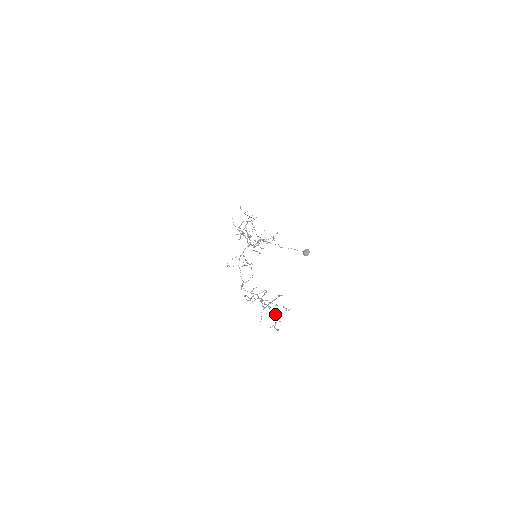
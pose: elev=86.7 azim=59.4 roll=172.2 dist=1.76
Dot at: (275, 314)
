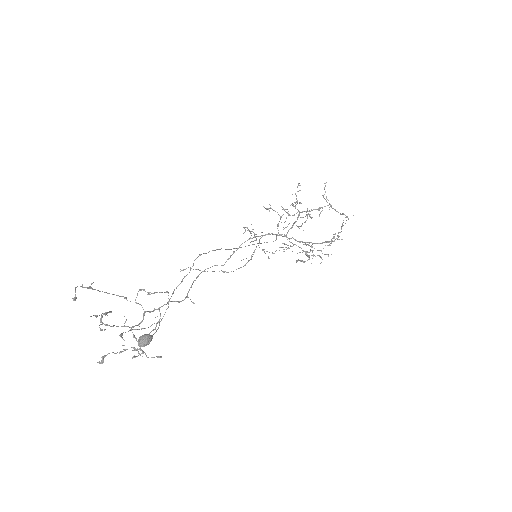
Dot at: occluded
